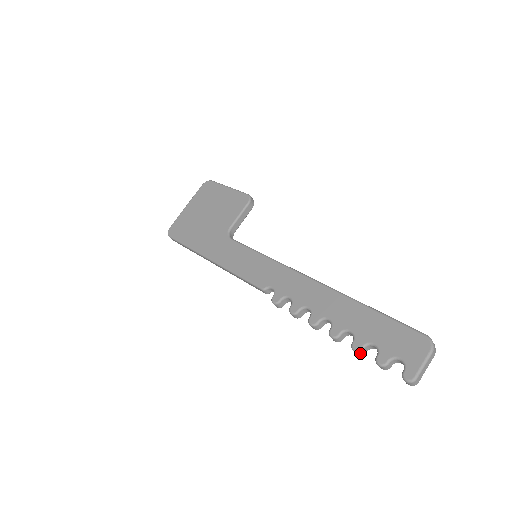
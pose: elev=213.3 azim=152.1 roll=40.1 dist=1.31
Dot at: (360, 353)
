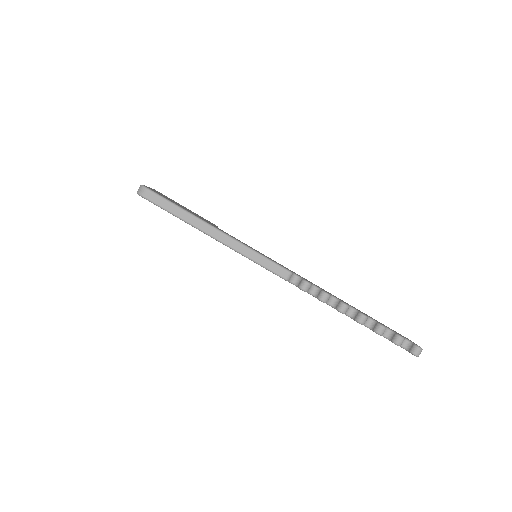
Dot at: (384, 331)
